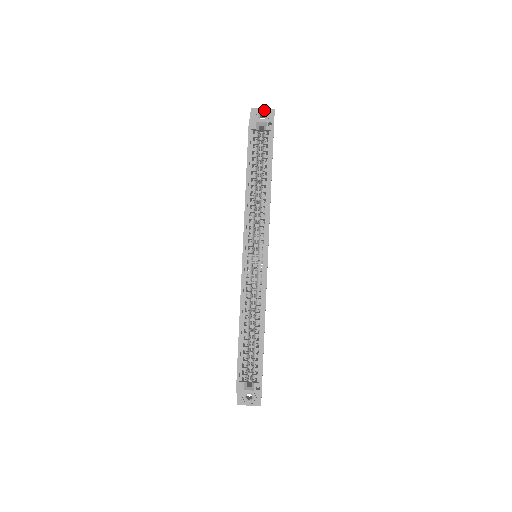
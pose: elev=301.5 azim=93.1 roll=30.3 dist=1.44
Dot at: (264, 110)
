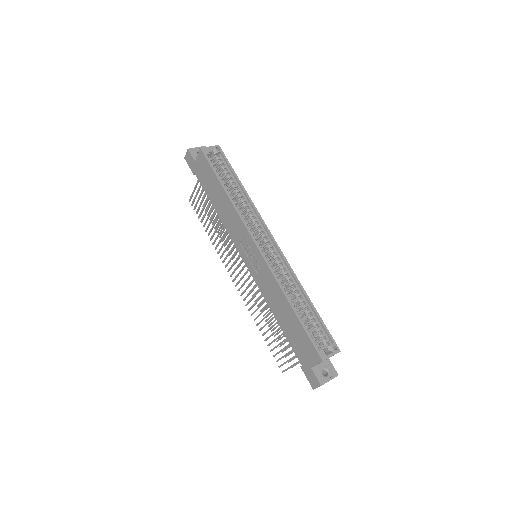
Dot at: (198, 148)
